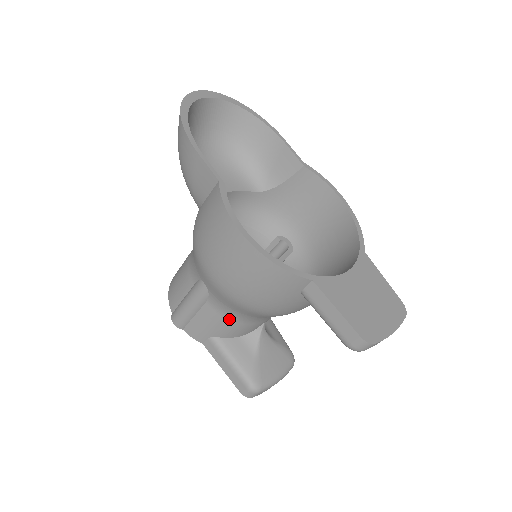
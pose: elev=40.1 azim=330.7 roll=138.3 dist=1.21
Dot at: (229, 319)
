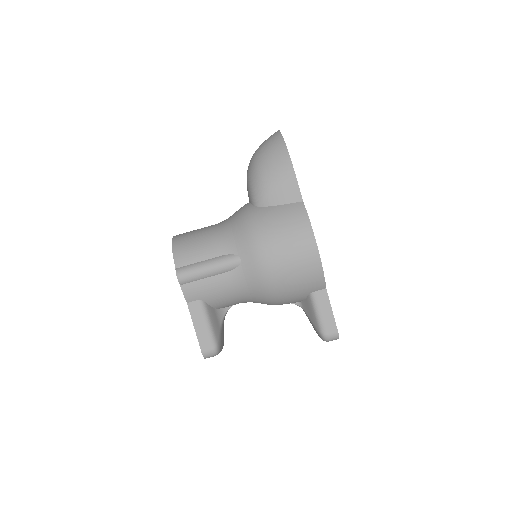
Dot at: (232, 292)
